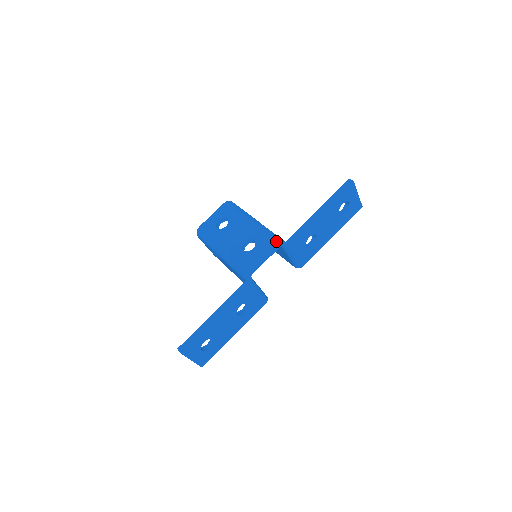
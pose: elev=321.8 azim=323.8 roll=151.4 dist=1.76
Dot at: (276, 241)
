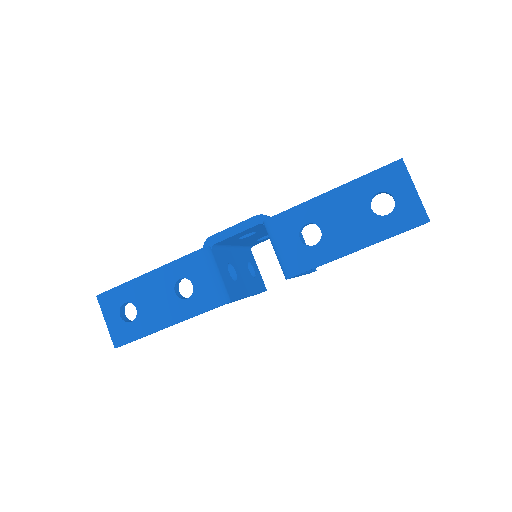
Dot at: (261, 214)
